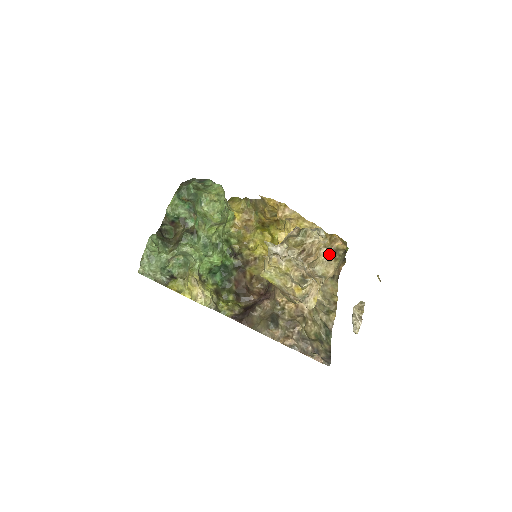
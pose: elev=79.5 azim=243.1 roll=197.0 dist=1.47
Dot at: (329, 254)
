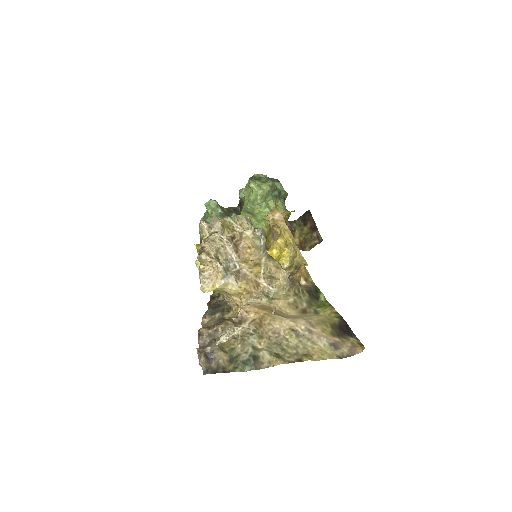
Dot at: (290, 282)
